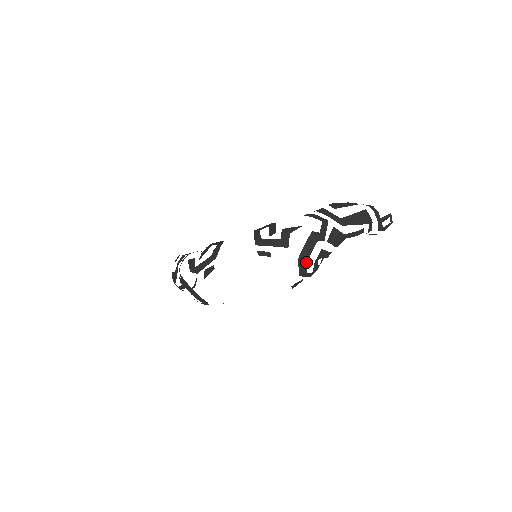
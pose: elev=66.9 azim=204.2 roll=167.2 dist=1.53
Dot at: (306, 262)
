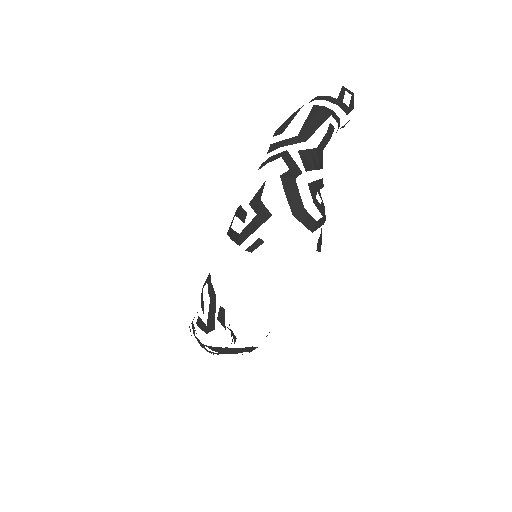
Dot at: (305, 212)
